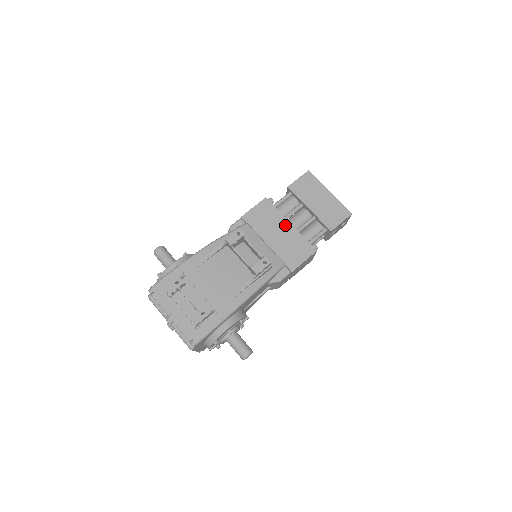
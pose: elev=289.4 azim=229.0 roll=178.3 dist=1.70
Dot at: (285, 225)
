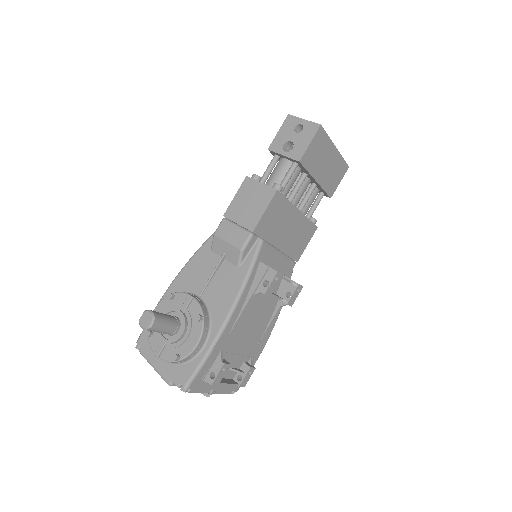
Dot at: (295, 216)
